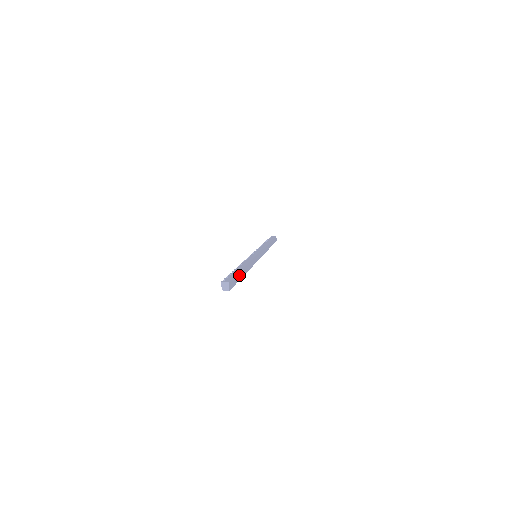
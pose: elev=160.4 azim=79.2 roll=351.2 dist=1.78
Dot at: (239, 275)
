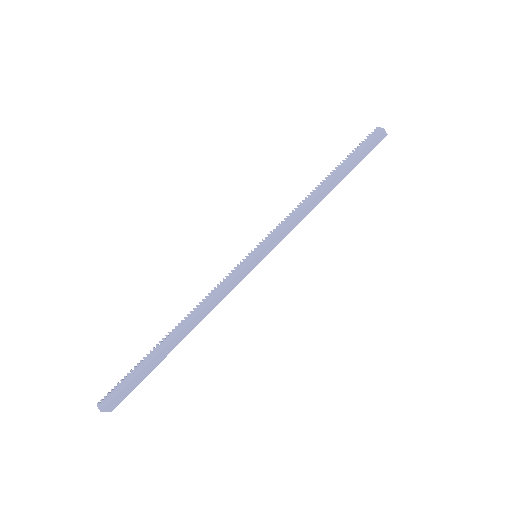
Dot at: (151, 365)
